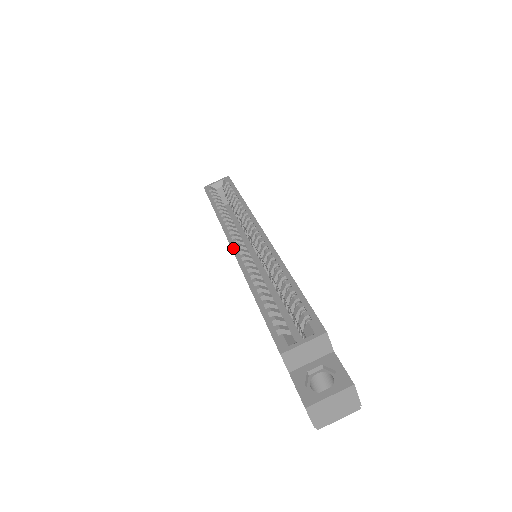
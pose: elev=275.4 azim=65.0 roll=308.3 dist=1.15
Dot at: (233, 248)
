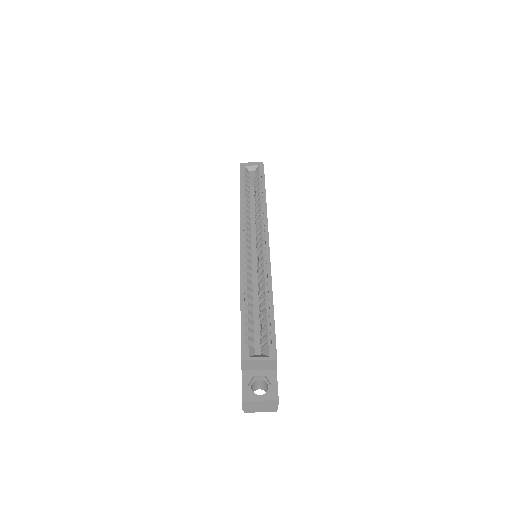
Dot at: (241, 247)
